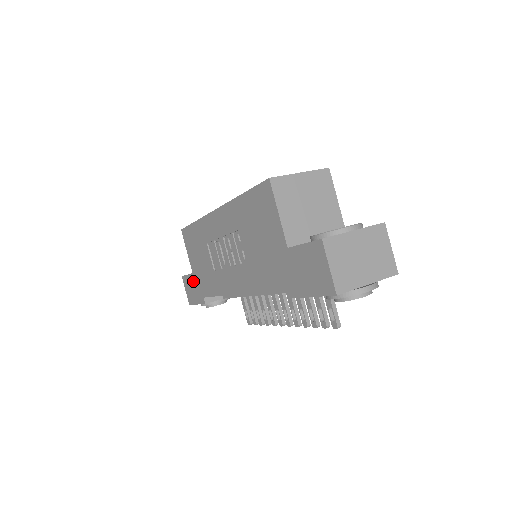
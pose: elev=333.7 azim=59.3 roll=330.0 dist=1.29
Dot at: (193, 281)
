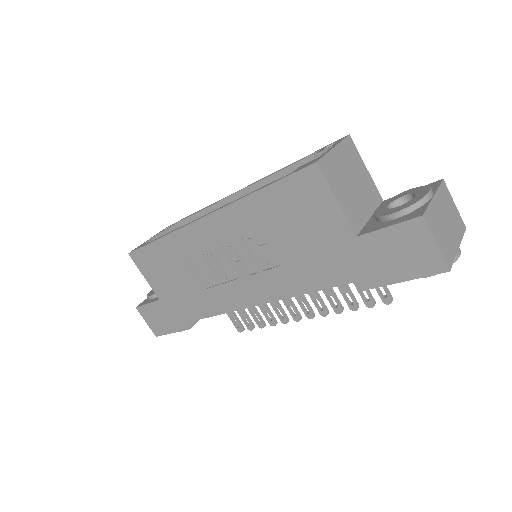
Dot at: (162, 309)
